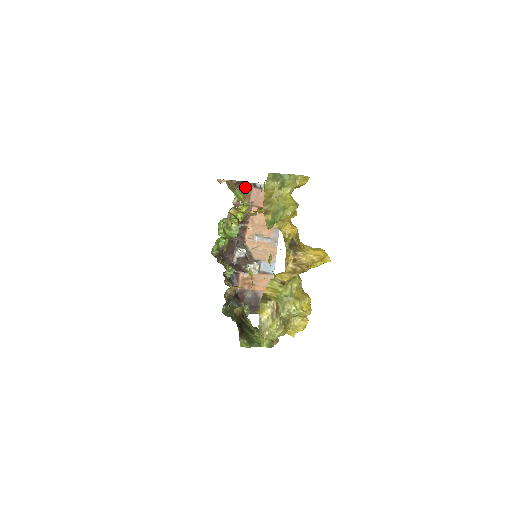
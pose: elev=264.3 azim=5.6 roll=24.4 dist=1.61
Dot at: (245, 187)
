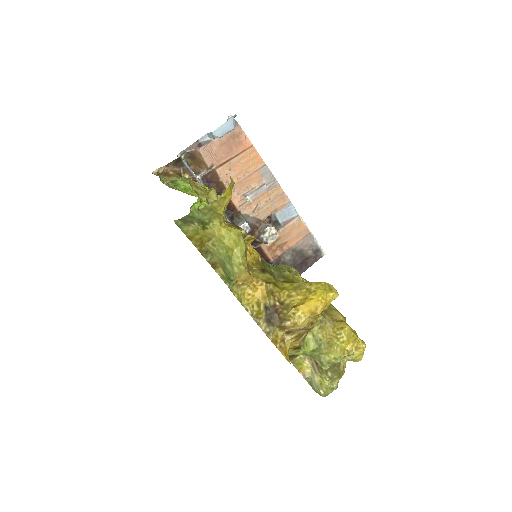
Dot at: (190, 154)
